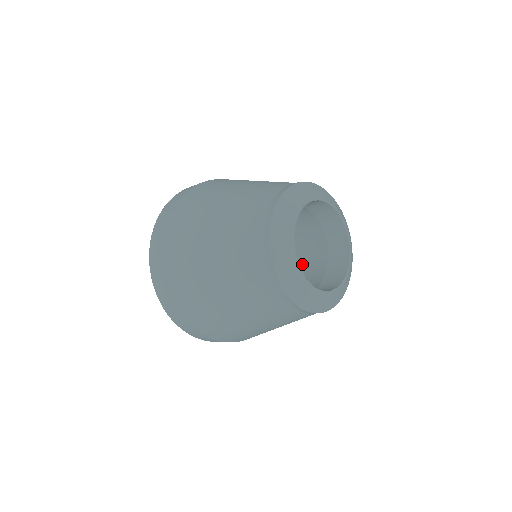
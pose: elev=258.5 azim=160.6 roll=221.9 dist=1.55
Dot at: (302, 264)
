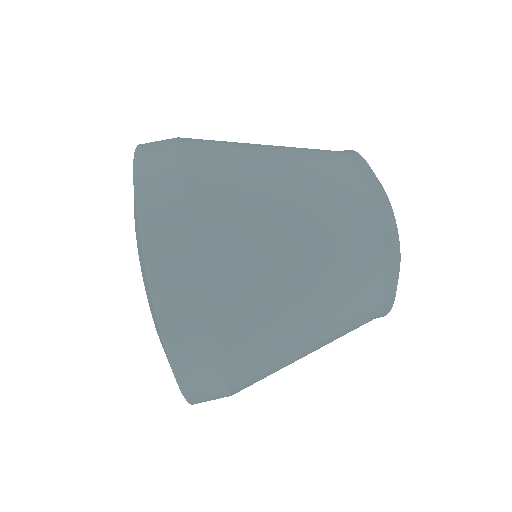
Dot at: occluded
